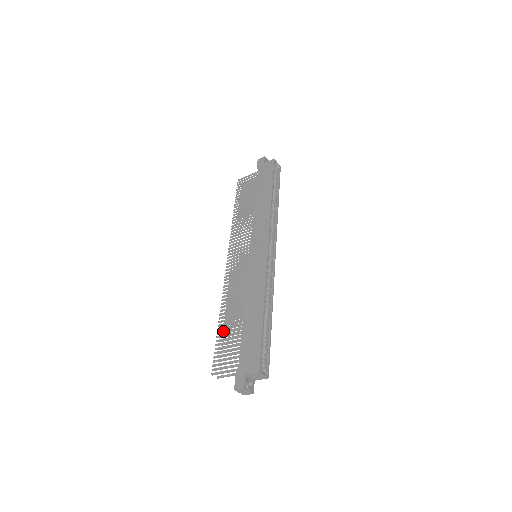
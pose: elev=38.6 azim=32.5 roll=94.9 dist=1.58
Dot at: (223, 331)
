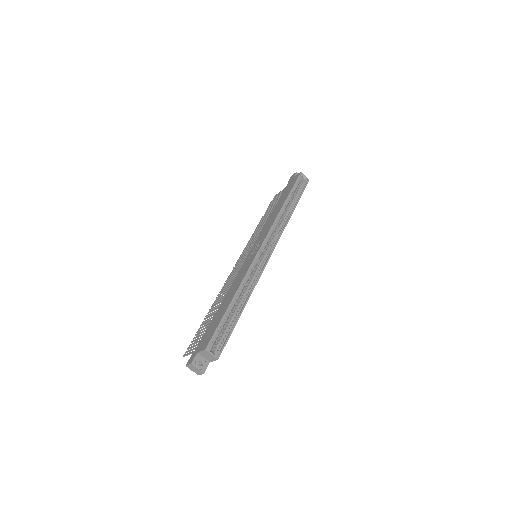
Dot at: (206, 320)
